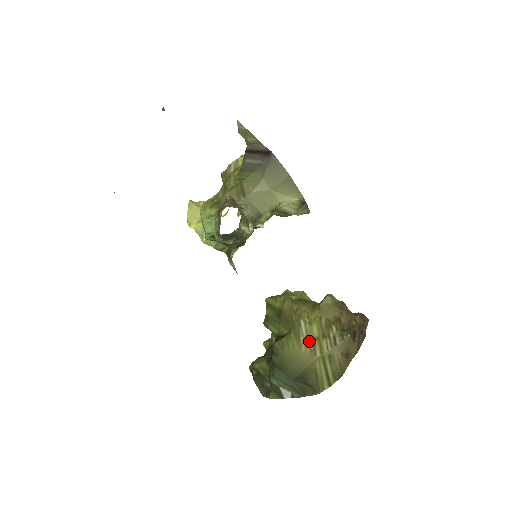
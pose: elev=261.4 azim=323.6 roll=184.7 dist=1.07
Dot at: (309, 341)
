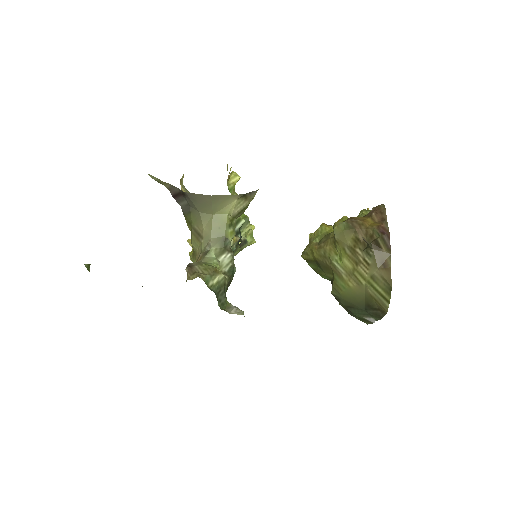
Dot at: (350, 276)
